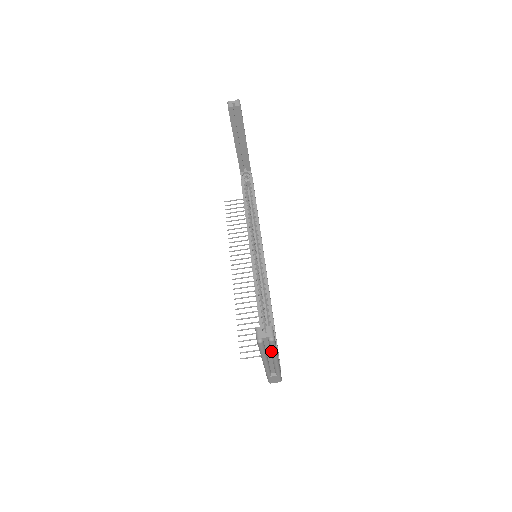
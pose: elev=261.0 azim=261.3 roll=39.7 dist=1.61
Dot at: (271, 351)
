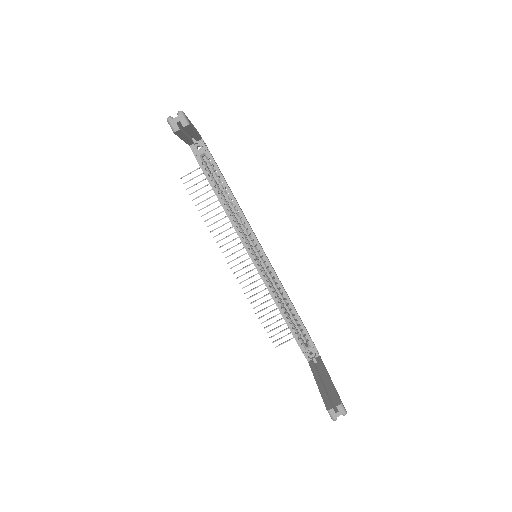
Dot at: occluded
